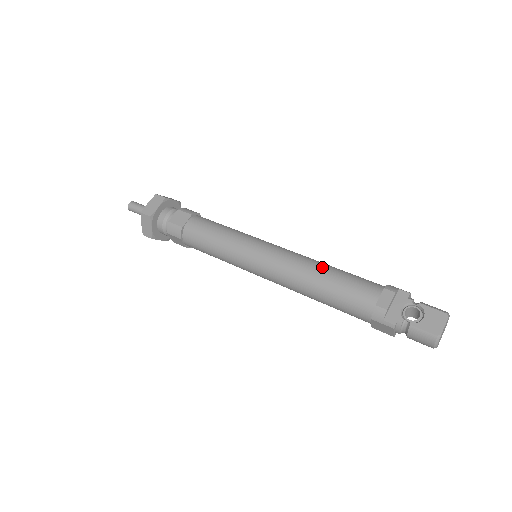
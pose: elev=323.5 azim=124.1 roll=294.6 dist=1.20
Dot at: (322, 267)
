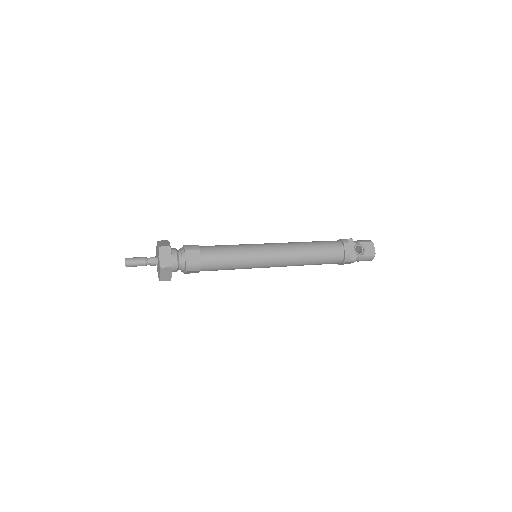
Dot at: (307, 246)
